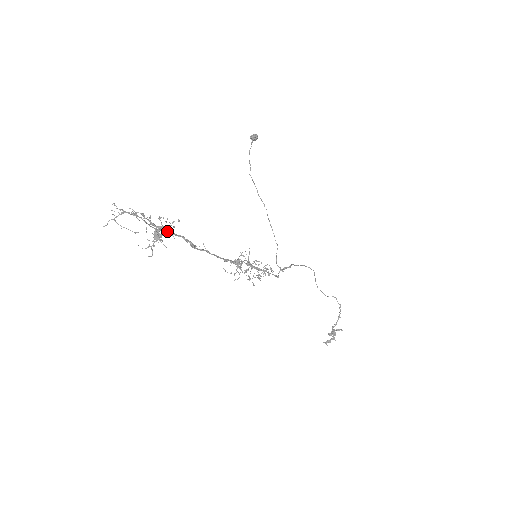
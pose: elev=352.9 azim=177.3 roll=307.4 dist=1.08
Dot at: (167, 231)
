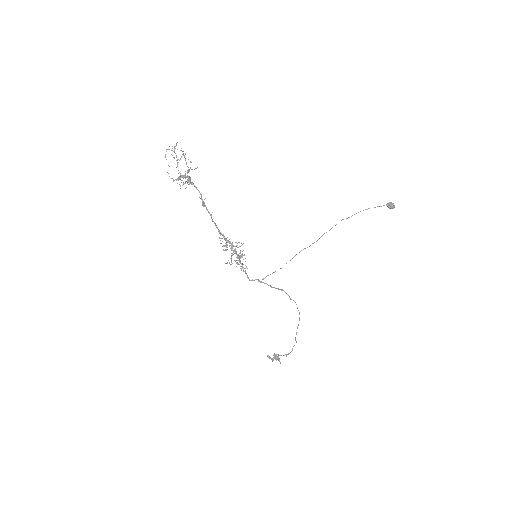
Dot at: occluded
